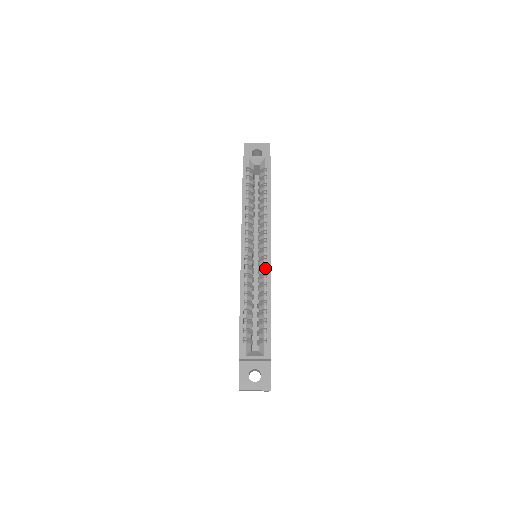
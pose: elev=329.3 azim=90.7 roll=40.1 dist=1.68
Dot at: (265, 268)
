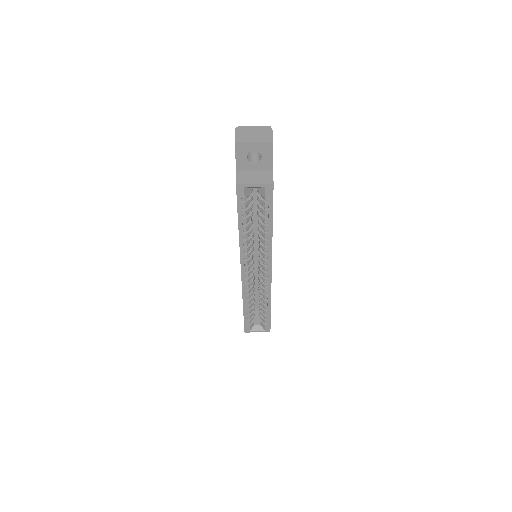
Dot at: (266, 283)
